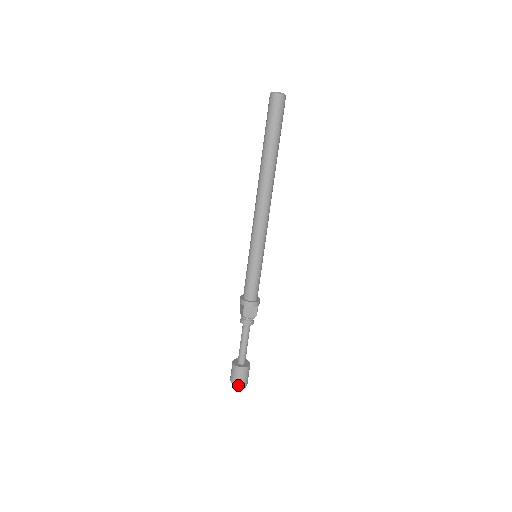
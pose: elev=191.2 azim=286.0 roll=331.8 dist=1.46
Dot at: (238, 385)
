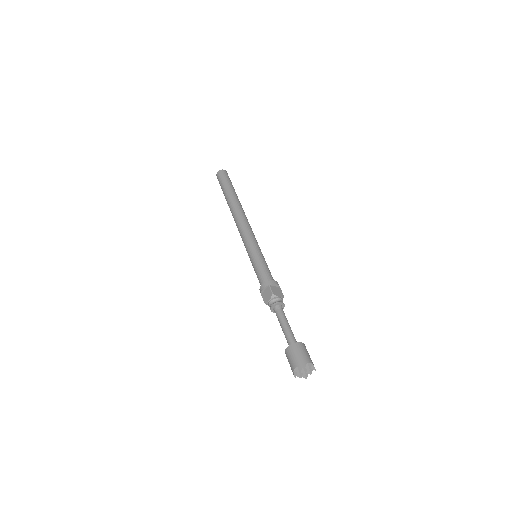
Dot at: (307, 363)
